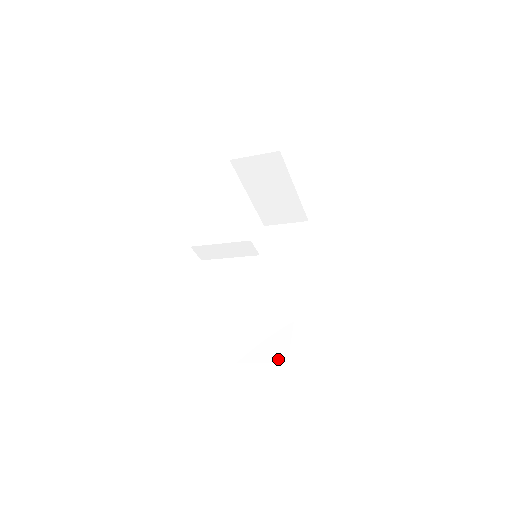
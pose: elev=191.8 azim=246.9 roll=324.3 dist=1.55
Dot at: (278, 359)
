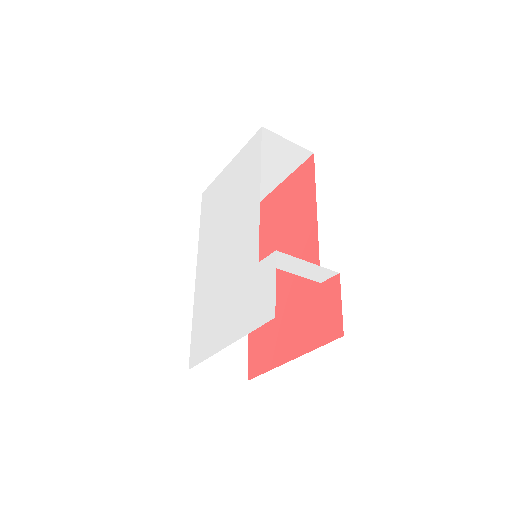
Dot at: (238, 374)
